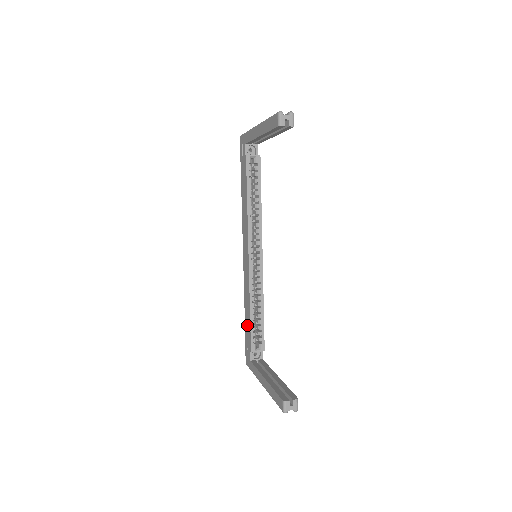
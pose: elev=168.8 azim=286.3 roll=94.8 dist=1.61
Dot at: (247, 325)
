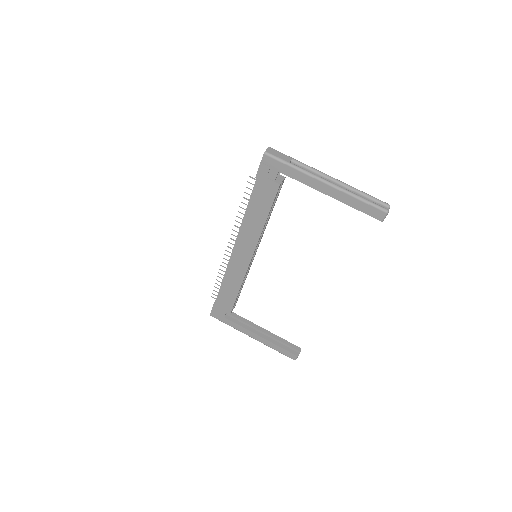
Dot at: (226, 297)
